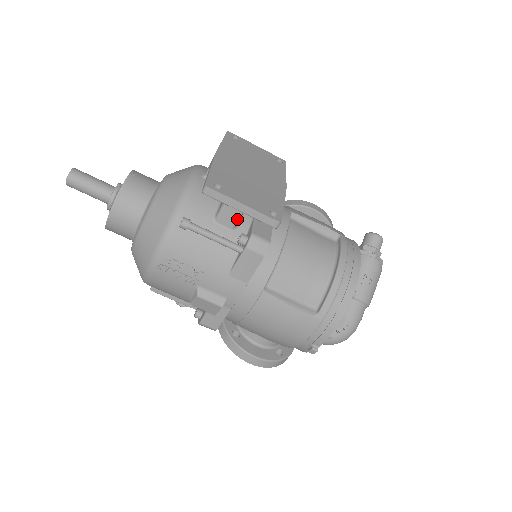
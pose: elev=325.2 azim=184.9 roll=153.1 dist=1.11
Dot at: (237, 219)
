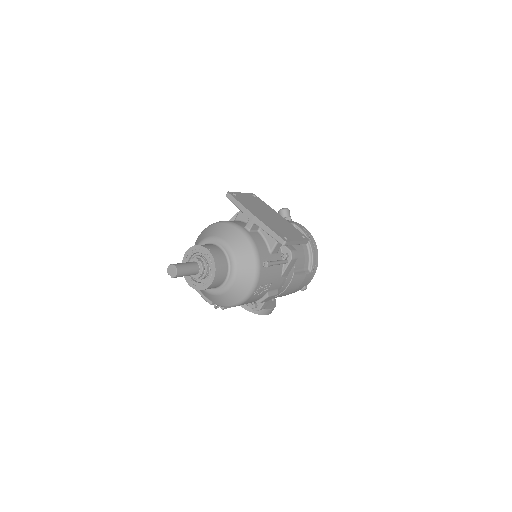
Dot at: occluded
